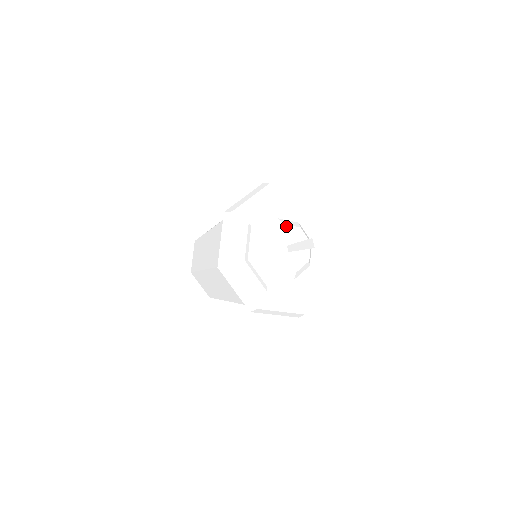
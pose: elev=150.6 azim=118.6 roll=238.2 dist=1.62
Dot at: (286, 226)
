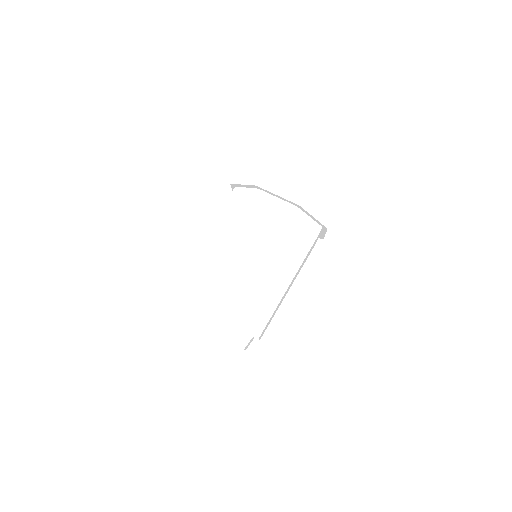
Dot at: occluded
